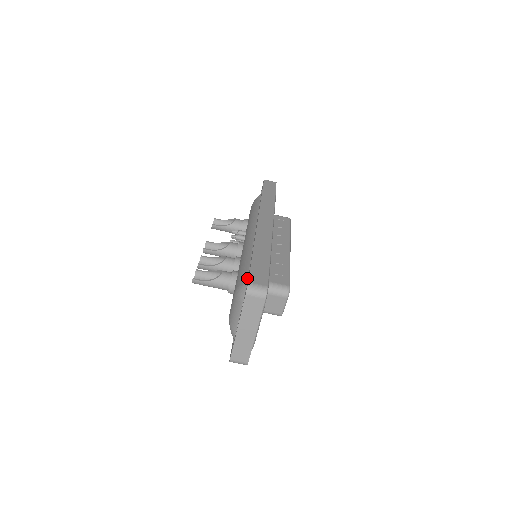
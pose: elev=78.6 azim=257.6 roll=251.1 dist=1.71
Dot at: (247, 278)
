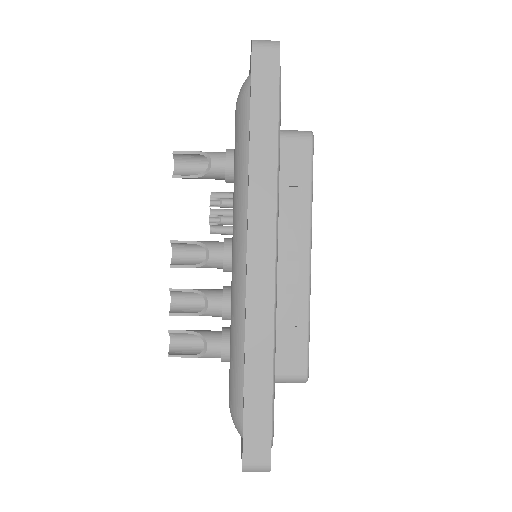
Dot at: (242, 412)
